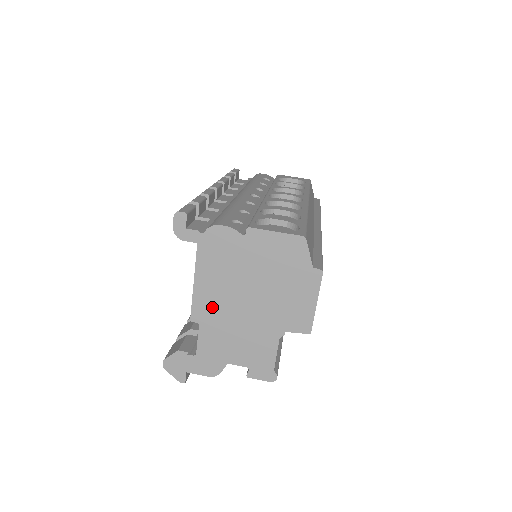
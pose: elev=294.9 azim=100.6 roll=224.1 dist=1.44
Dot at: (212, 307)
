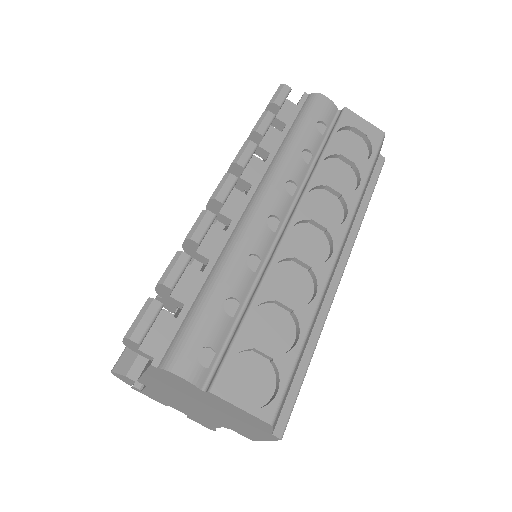
Dot at: (160, 389)
